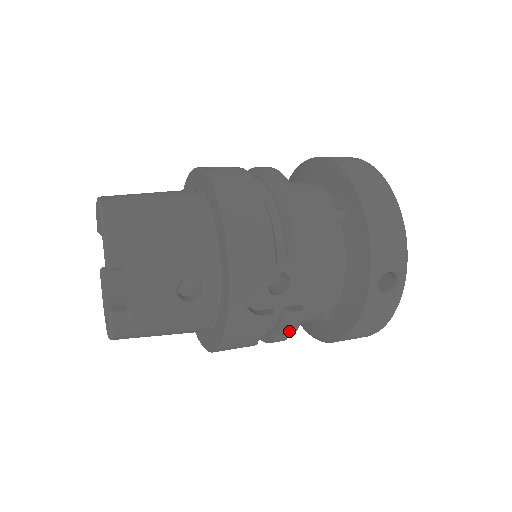
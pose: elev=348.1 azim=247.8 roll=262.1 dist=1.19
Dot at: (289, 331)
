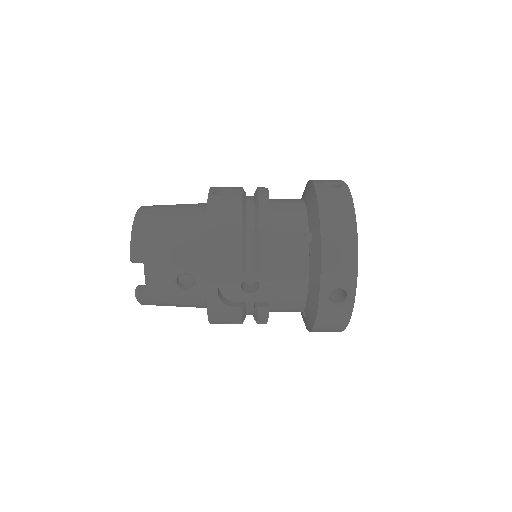
Dot at: (261, 319)
